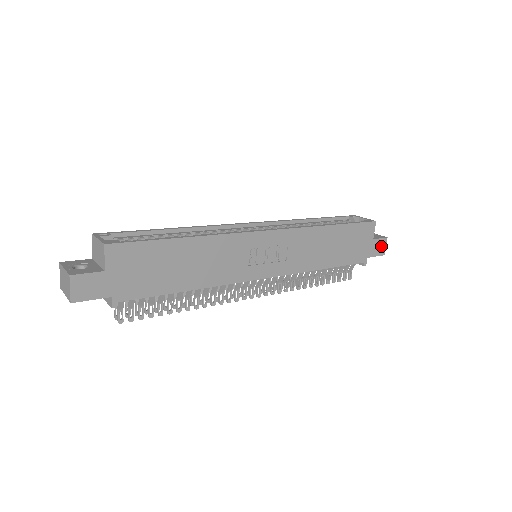
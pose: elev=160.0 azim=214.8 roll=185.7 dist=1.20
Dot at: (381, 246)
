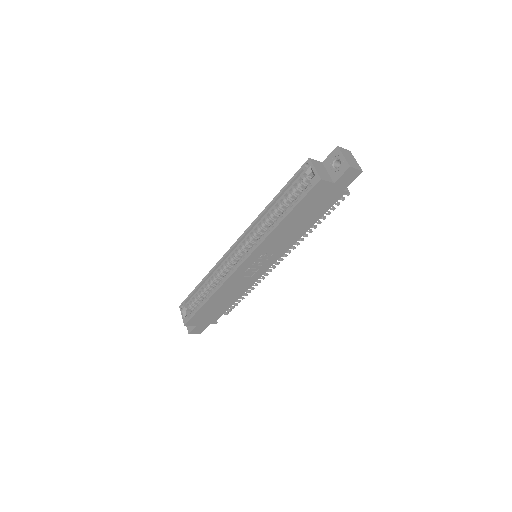
Dot at: (350, 174)
